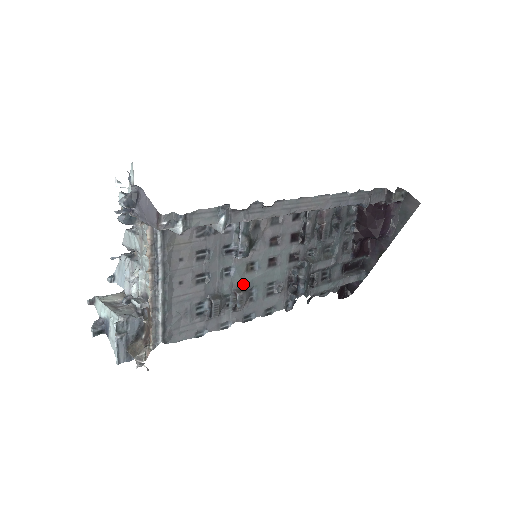
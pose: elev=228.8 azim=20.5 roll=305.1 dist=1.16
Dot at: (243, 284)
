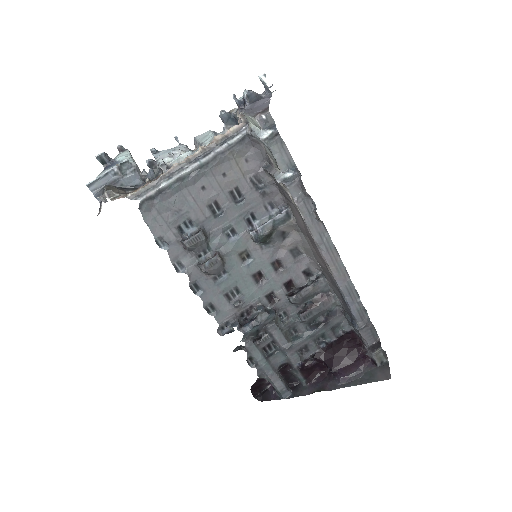
Dot at: (227, 258)
